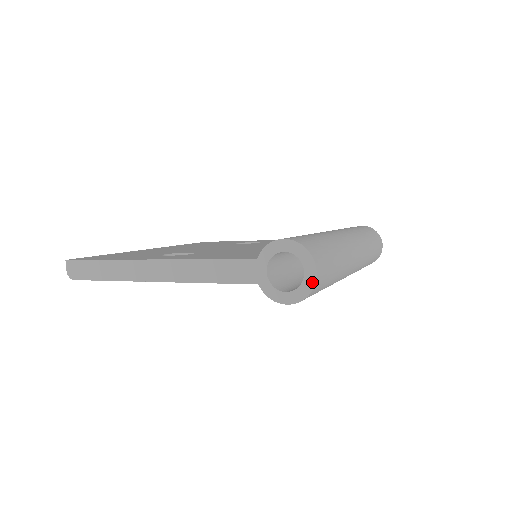
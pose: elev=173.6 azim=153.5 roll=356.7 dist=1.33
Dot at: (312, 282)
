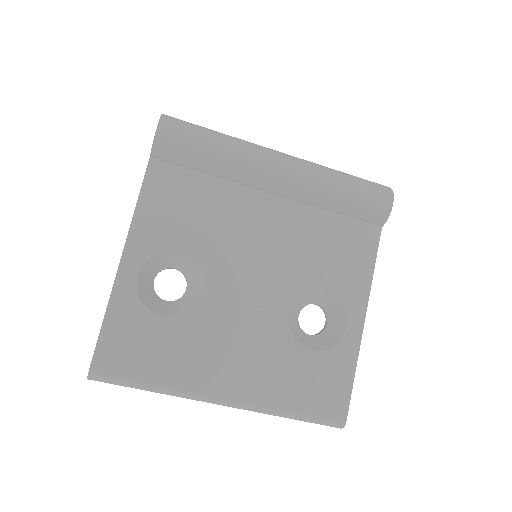
Dot at: occluded
